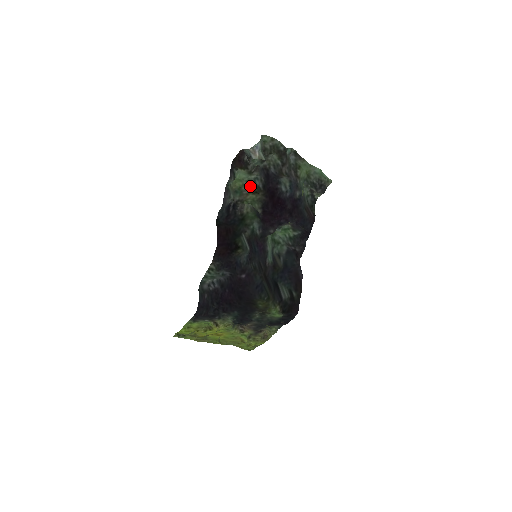
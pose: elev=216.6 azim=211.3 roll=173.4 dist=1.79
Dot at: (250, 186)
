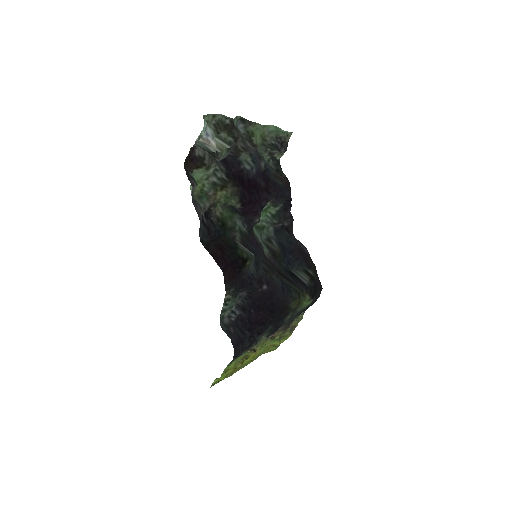
Dot at: (212, 183)
